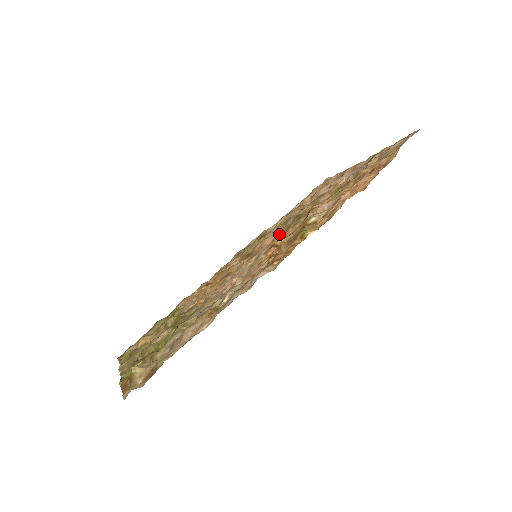
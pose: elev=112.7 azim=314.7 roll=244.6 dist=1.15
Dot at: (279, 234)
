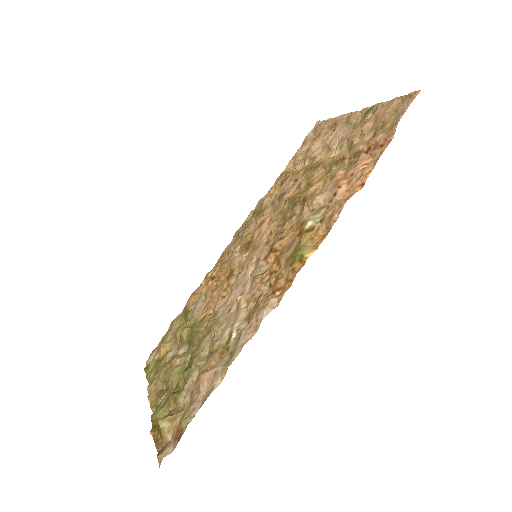
Dot at: (276, 225)
